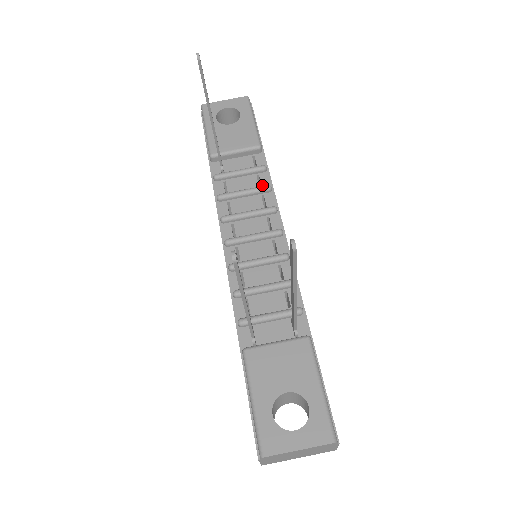
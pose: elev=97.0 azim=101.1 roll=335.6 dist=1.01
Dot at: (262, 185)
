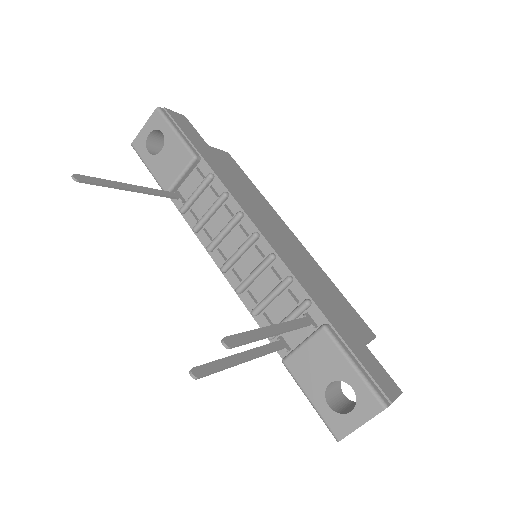
Dot at: (219, 194)
